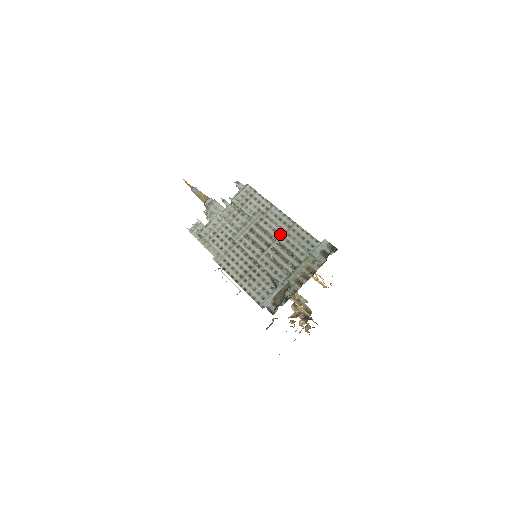
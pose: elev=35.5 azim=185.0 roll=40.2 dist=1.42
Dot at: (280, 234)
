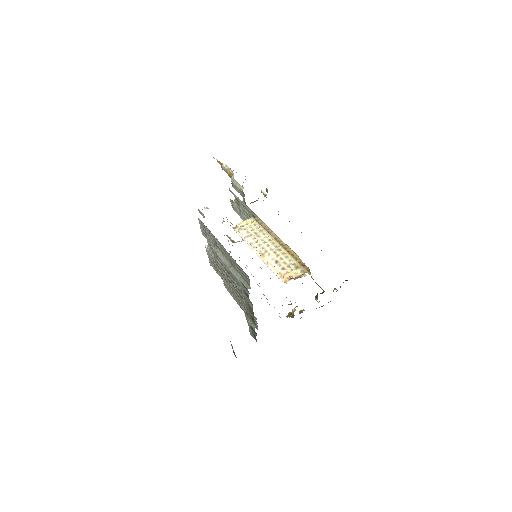
Dot at: (228, 269)
